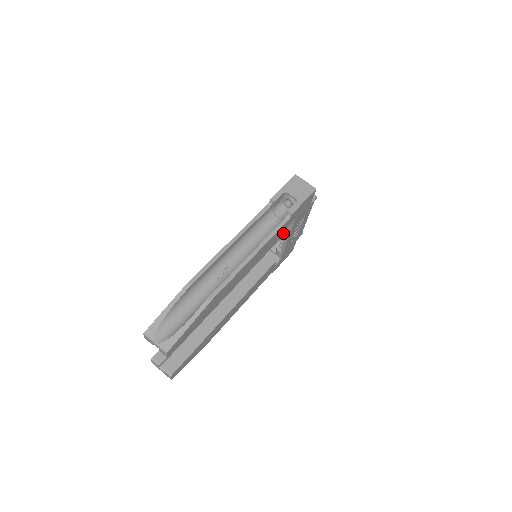
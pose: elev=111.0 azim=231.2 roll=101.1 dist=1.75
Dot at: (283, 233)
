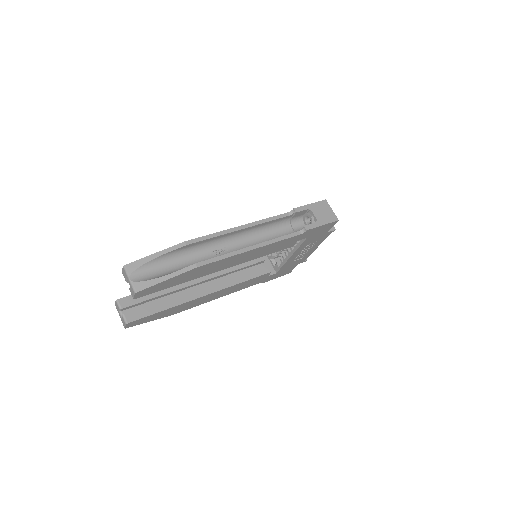
Dot at: (290, 245)
